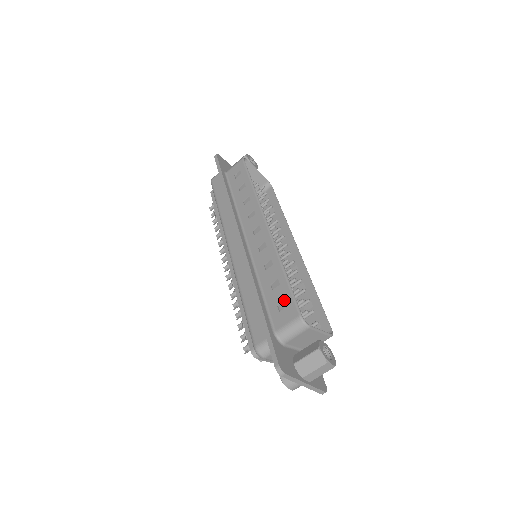
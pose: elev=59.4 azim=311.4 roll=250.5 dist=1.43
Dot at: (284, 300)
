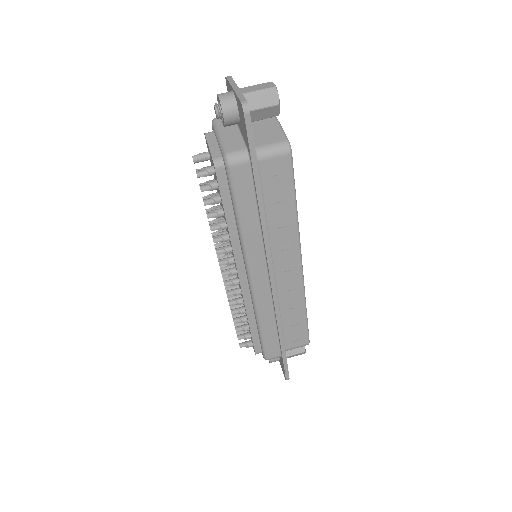
Dot at: occluded
